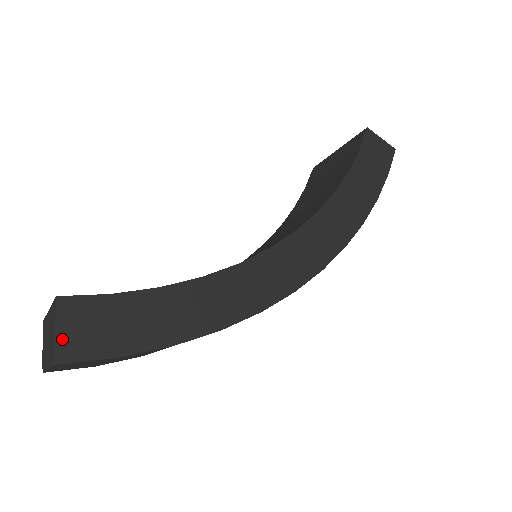
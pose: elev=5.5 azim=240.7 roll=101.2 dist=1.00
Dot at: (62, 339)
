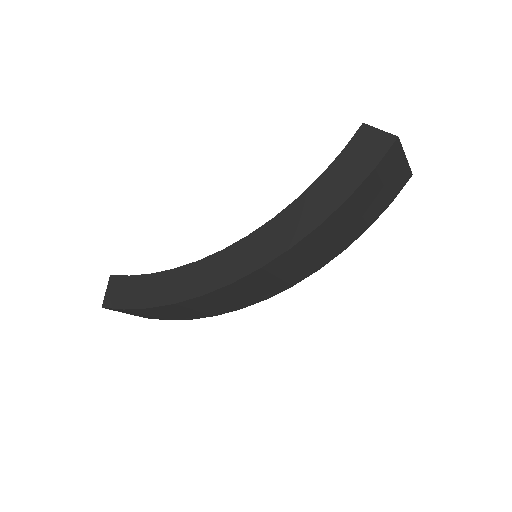
Dot at: (107, 296)
